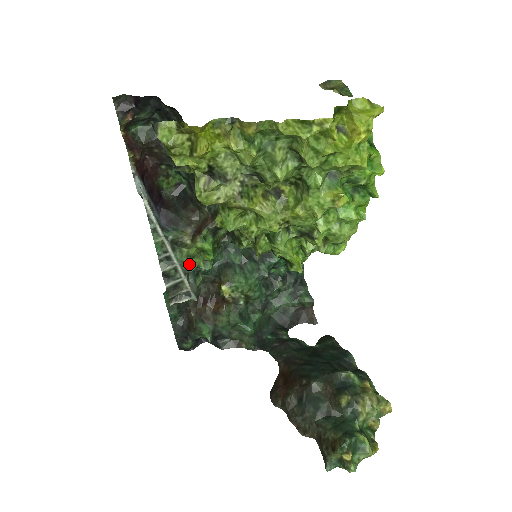
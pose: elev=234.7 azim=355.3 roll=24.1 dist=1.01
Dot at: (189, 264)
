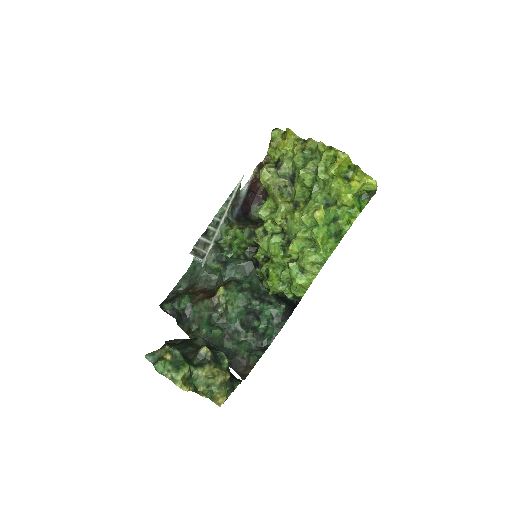
Dot at: (222, 238)
